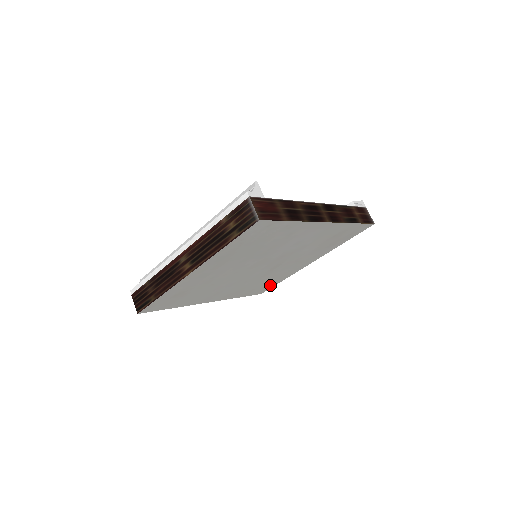
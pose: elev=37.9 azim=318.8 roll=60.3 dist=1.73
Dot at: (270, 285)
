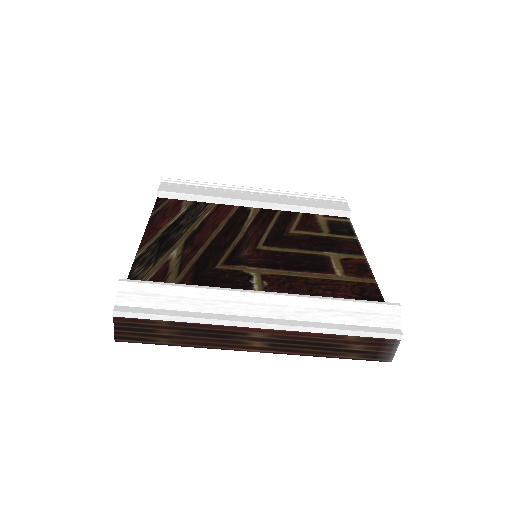
Dot at: occluded
